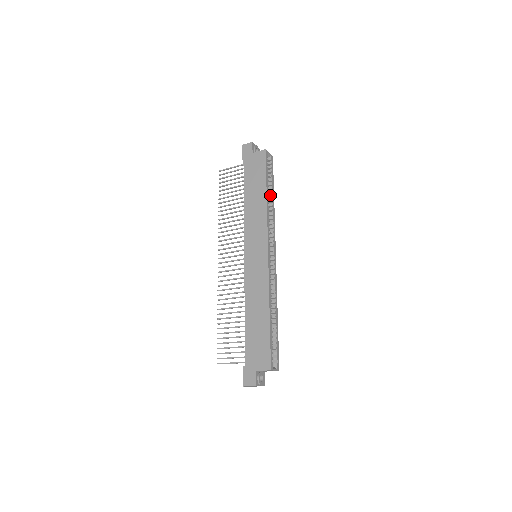
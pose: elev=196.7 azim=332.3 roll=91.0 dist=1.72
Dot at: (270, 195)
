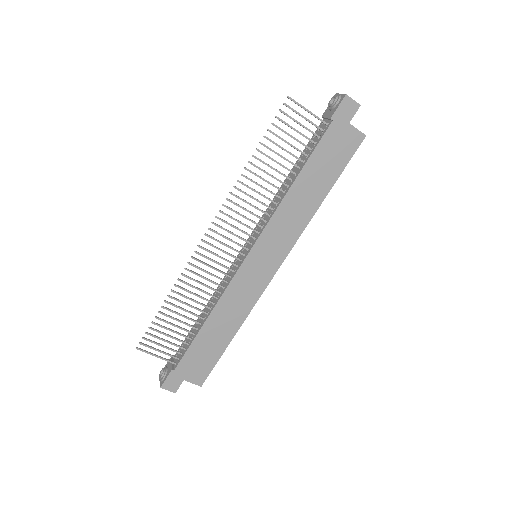
Dot at: occluded
